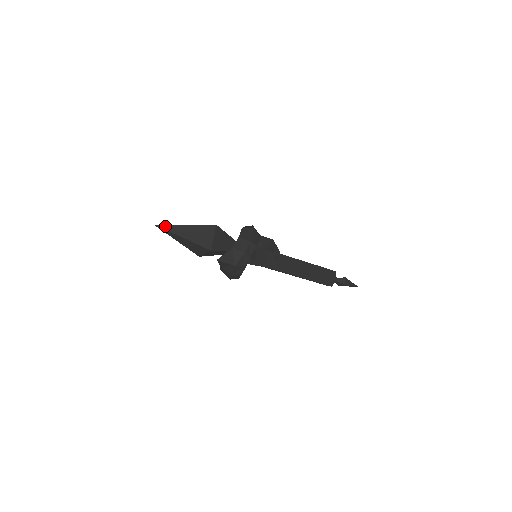
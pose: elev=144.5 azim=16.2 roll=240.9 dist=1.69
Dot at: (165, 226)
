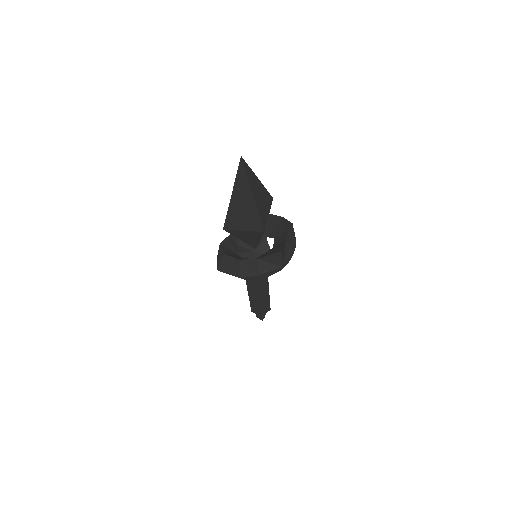
Dot at: (247, 166)
